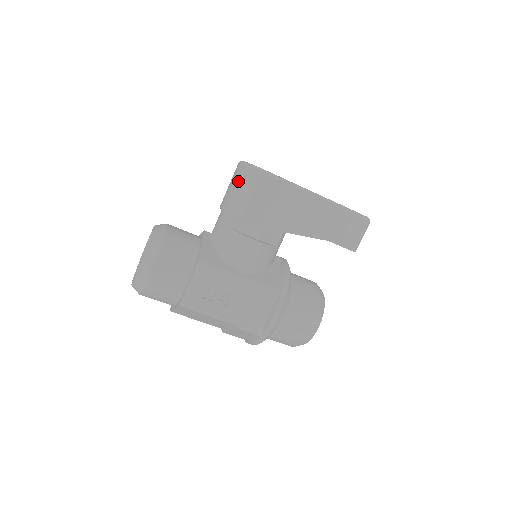
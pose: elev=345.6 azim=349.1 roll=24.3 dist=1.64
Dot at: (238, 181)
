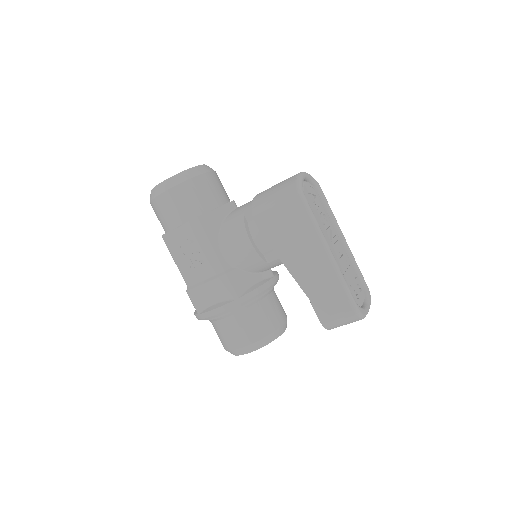
Dot at: (281, 185)
